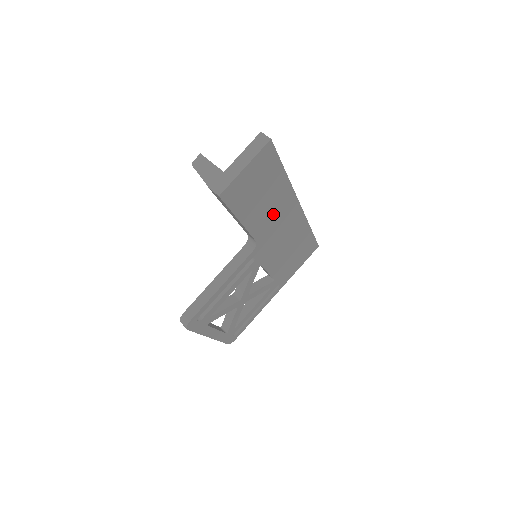
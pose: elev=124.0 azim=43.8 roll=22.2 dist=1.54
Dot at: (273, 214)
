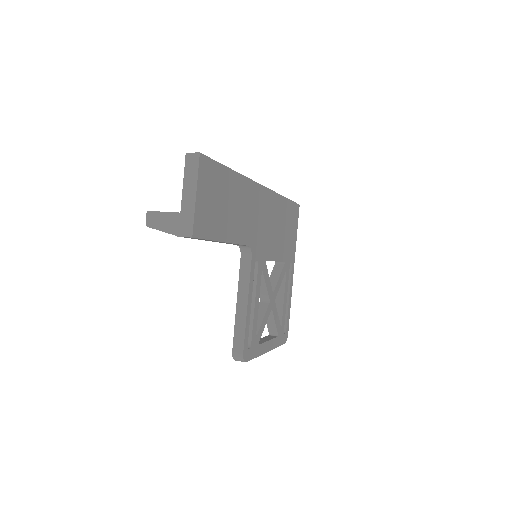
Dot at: (246, 212)
